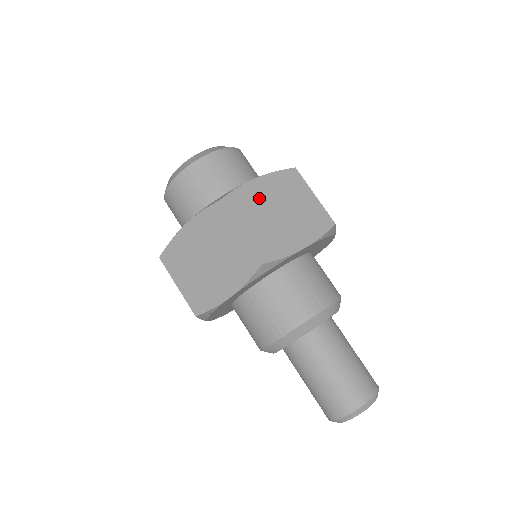
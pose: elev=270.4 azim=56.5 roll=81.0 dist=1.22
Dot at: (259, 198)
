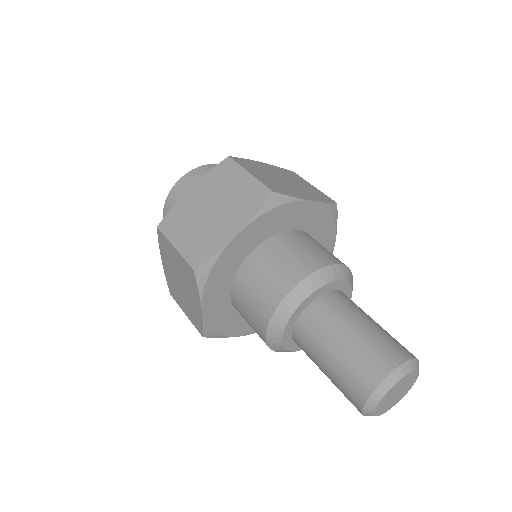
Dot at: (264, 169)
